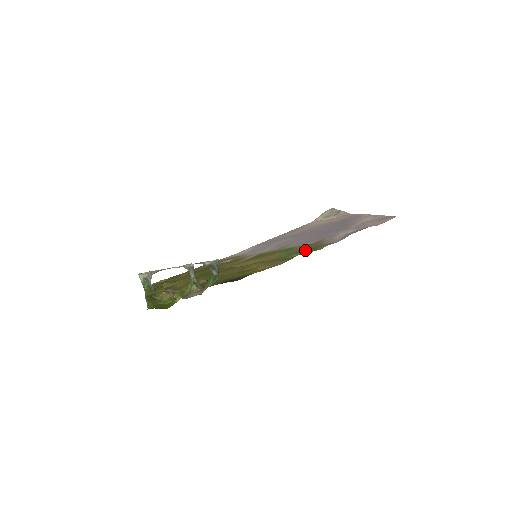
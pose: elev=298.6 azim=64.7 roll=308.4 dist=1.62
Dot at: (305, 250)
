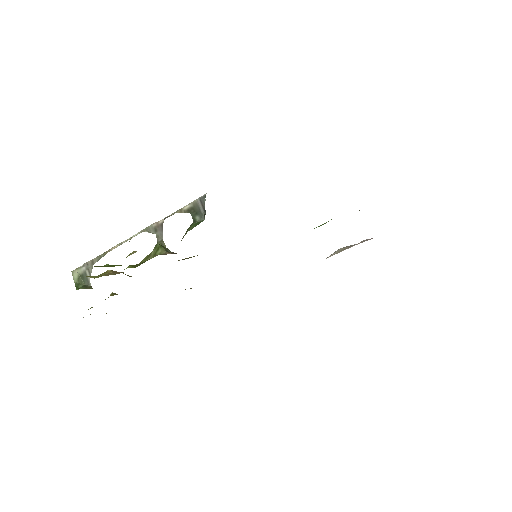
Dot at: occluded
